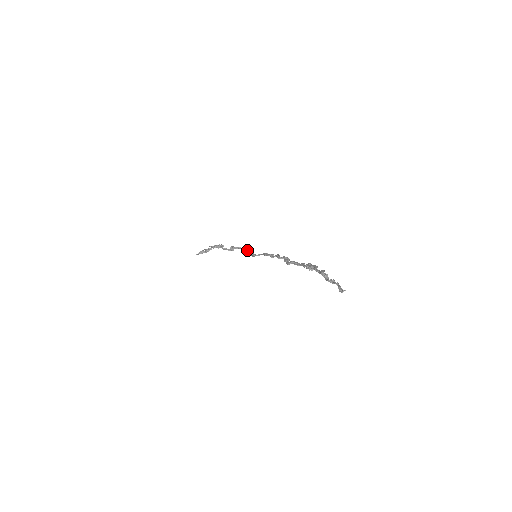
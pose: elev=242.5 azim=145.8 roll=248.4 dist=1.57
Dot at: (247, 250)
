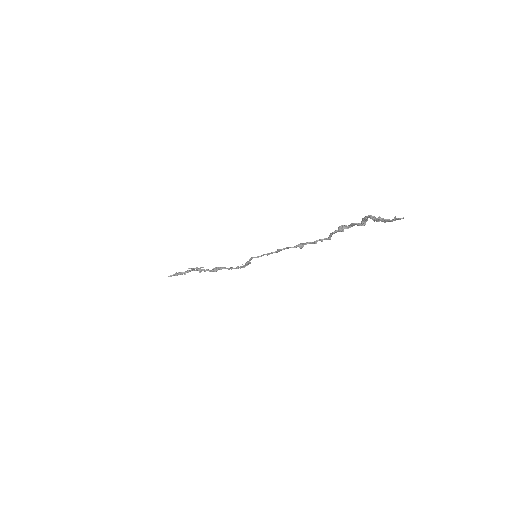
Dot at: occluded
